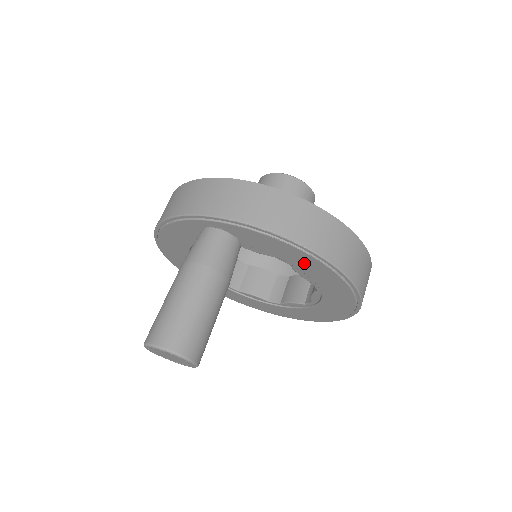
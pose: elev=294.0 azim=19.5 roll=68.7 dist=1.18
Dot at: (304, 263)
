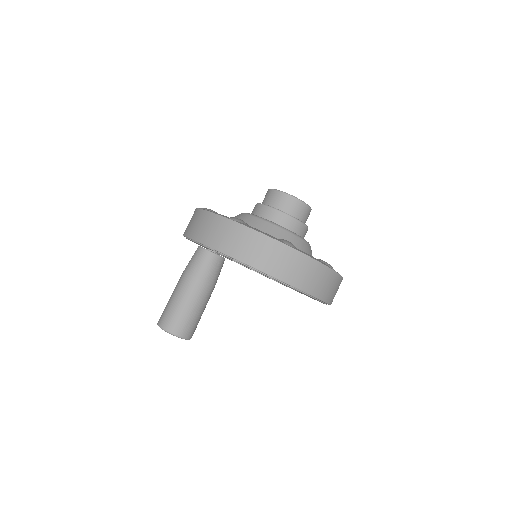
Dot at: occluded
